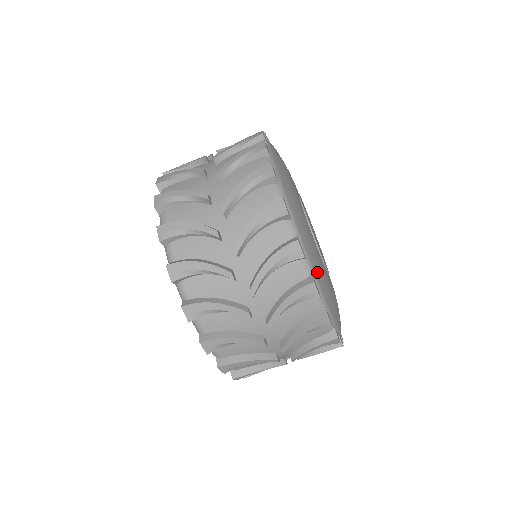
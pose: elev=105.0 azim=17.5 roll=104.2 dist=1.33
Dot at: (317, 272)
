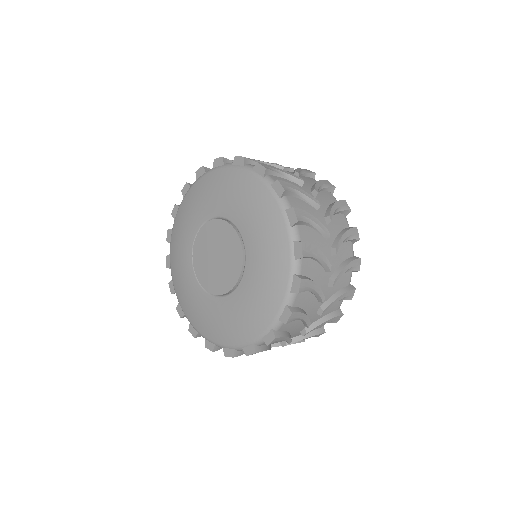
Dot at: occluded
